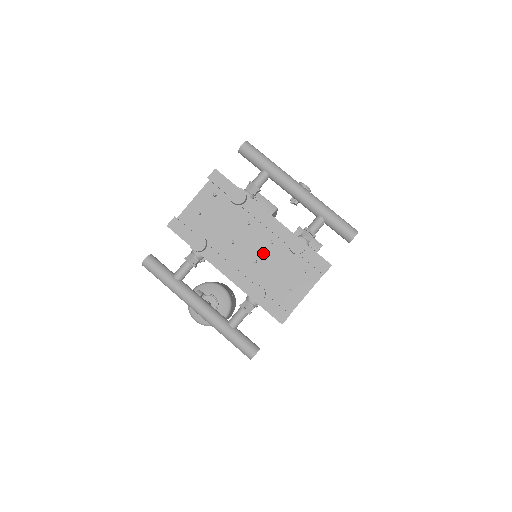
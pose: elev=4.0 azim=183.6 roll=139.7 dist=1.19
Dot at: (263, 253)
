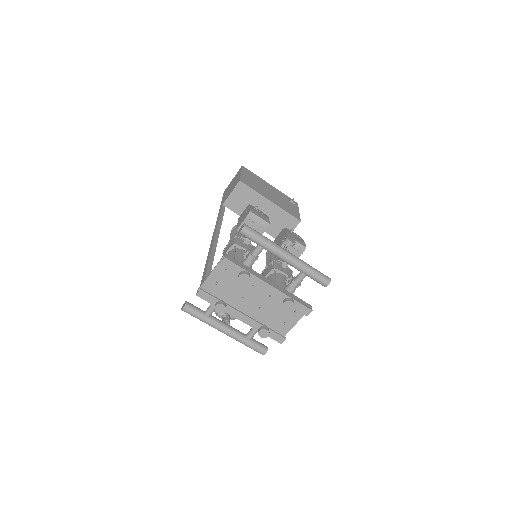
Dot at: (265, 303)
